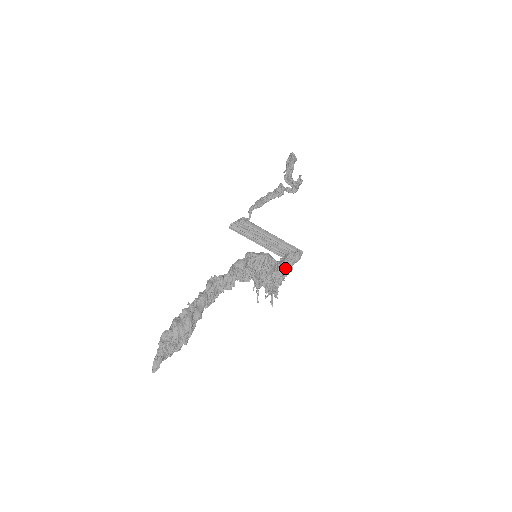
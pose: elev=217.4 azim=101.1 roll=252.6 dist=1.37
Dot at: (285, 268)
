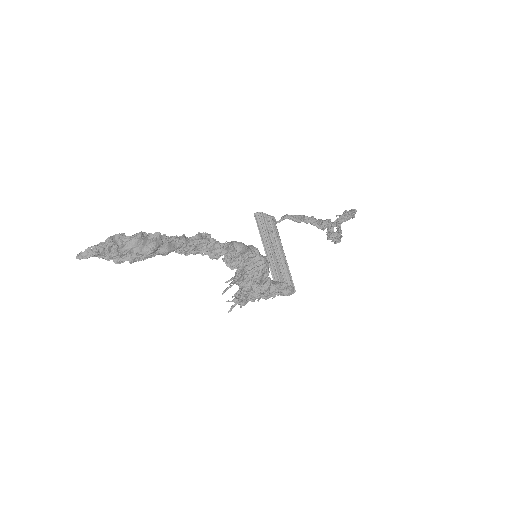
Dot at: (269, 291)
